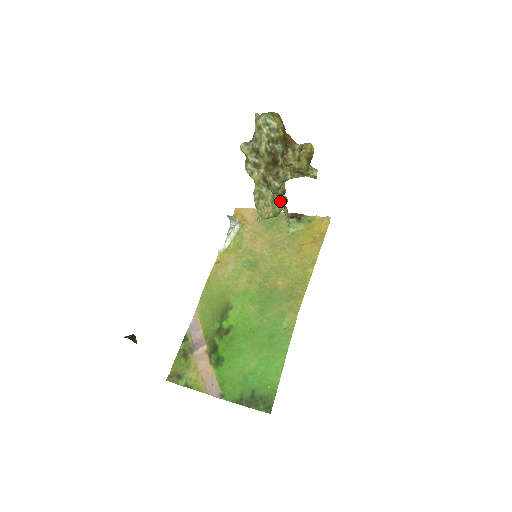
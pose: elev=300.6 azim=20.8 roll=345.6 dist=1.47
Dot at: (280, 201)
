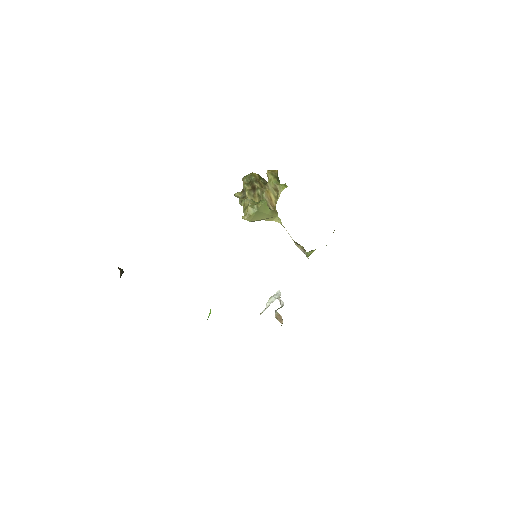
Dot at: (258, 202)
